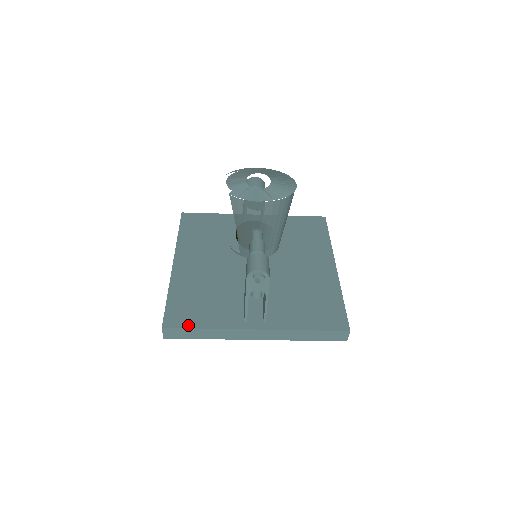
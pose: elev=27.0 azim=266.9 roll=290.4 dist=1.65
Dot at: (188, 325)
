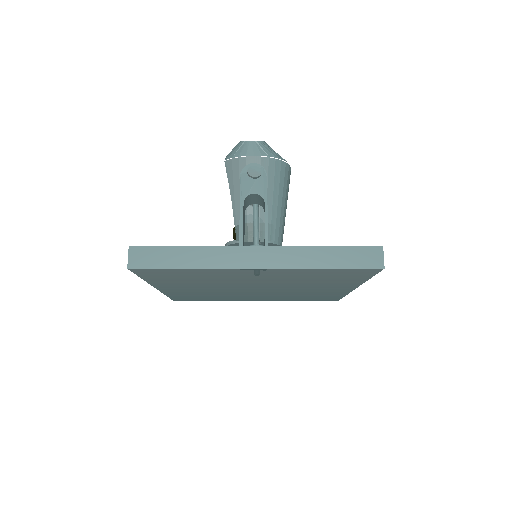
Dot at: (164, 247)
